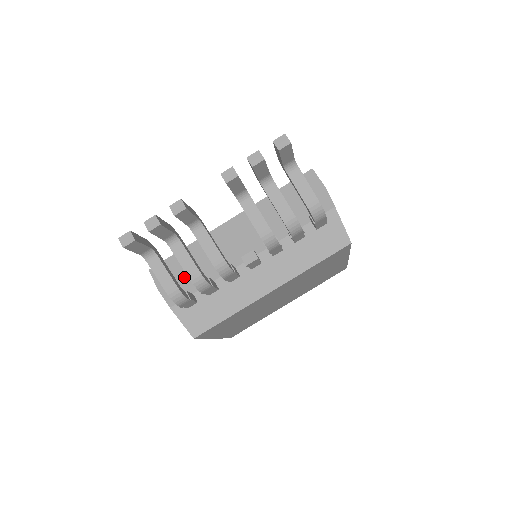
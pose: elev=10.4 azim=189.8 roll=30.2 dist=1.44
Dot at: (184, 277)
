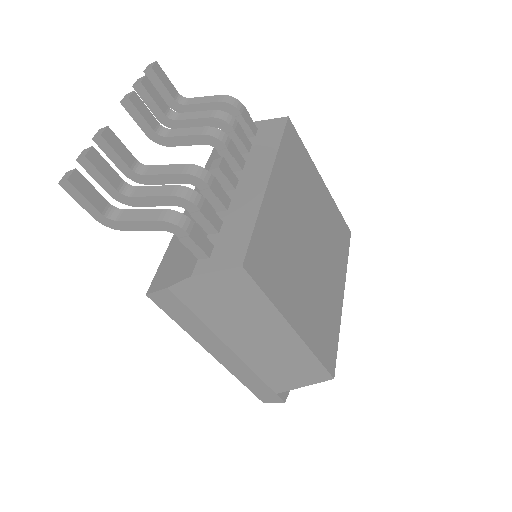
Dot at: (183, 255)
